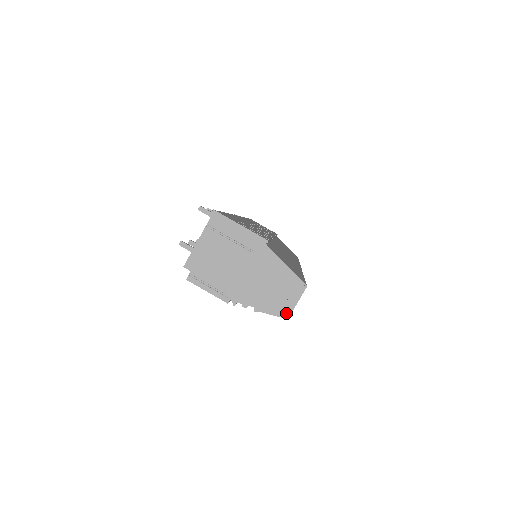
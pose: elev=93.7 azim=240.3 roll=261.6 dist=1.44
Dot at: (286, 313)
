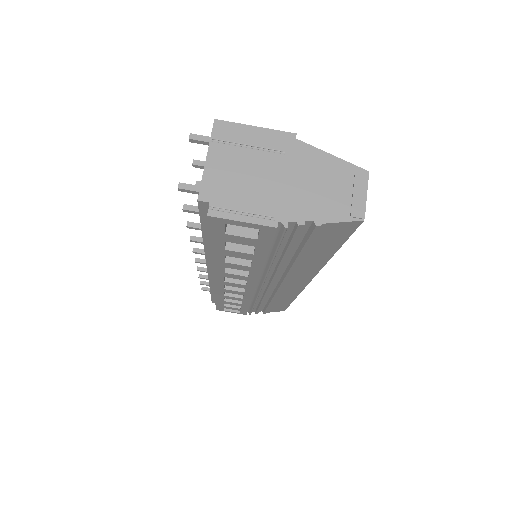
Dot at: (359, 213)
